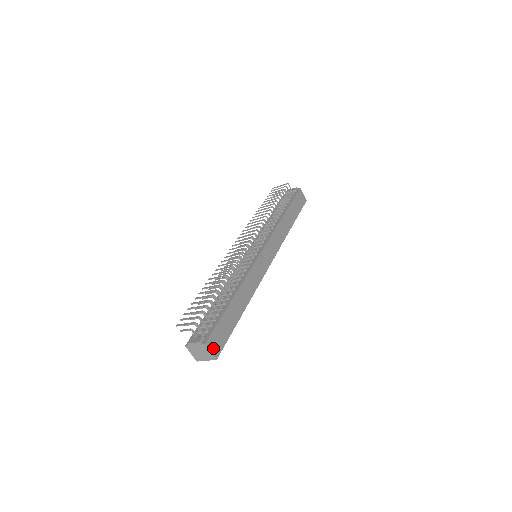
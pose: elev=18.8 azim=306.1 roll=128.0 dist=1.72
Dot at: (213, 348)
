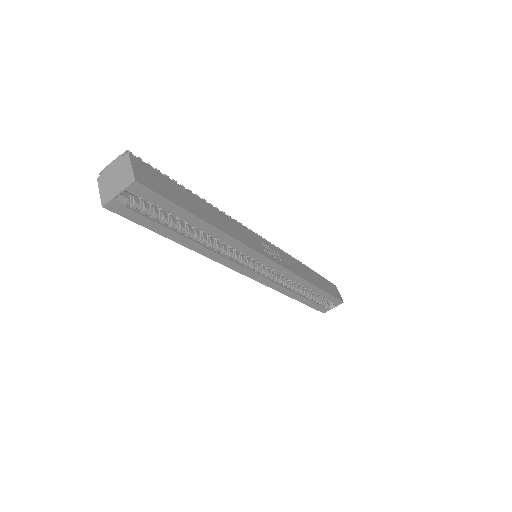
Dot at: (138, 170)
